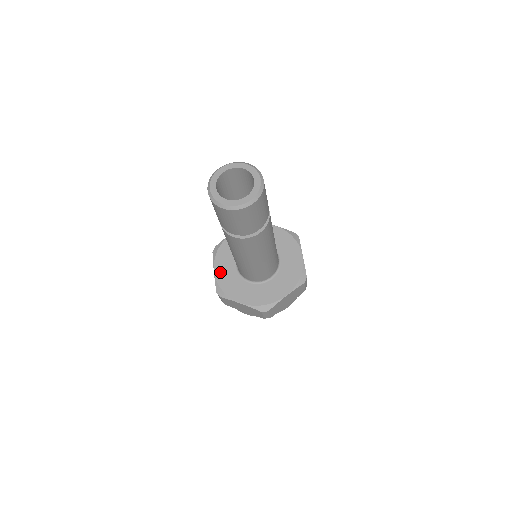
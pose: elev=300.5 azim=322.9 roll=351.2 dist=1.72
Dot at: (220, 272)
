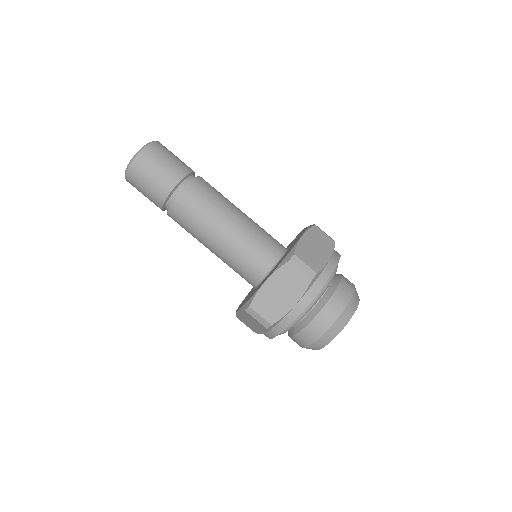
Dot at: (247, 295)
